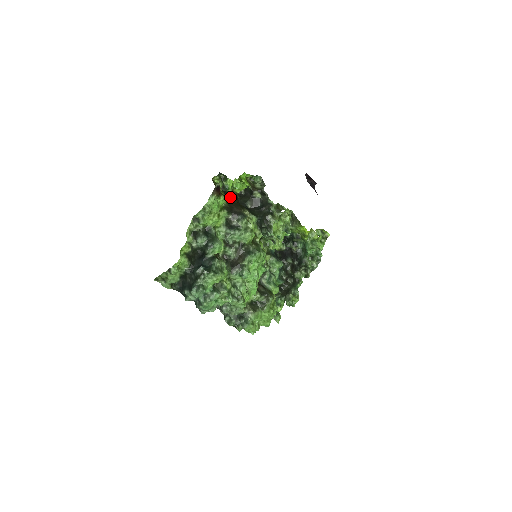
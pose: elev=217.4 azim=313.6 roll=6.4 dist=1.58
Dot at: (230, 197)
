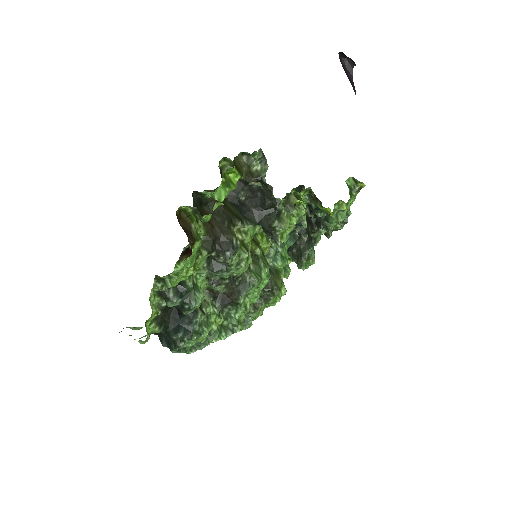
Dot at: (211, 200)
